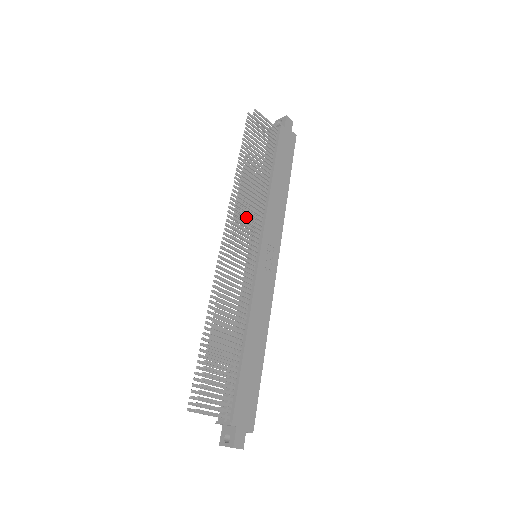
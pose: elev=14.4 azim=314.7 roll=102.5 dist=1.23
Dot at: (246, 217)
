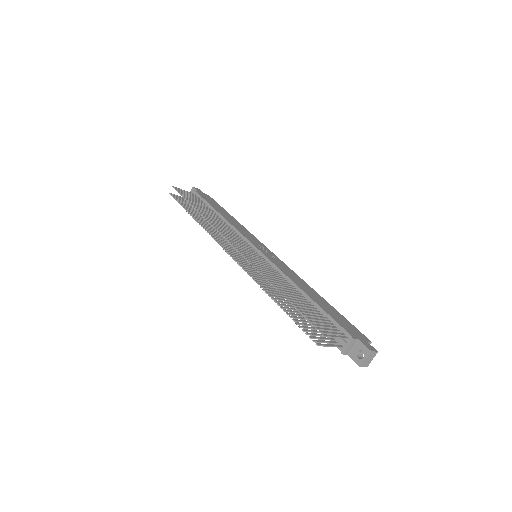
Dot at: occluded
